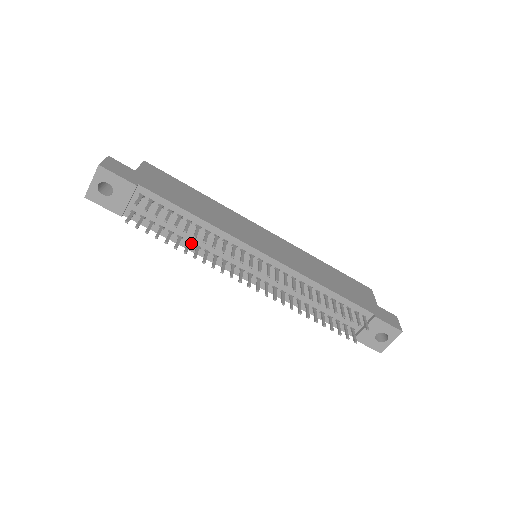
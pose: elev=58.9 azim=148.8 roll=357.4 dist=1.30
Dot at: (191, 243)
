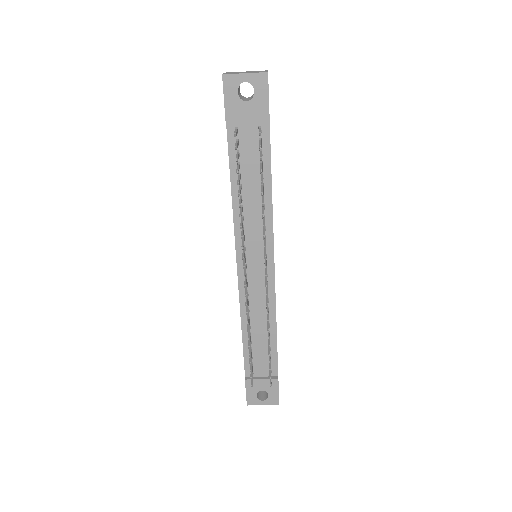
Dot at: occluded
